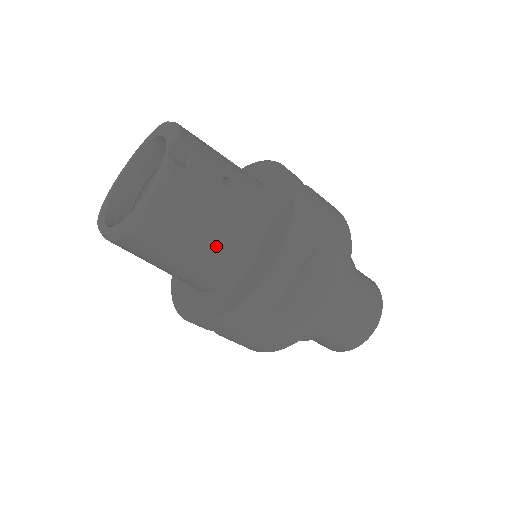
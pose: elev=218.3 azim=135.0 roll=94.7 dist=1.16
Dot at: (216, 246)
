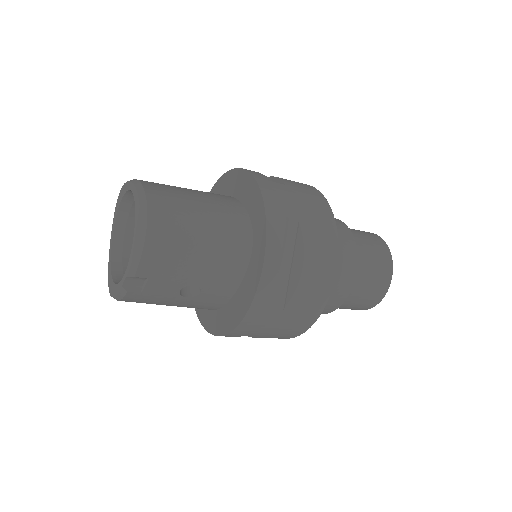
Dot at: occluded
